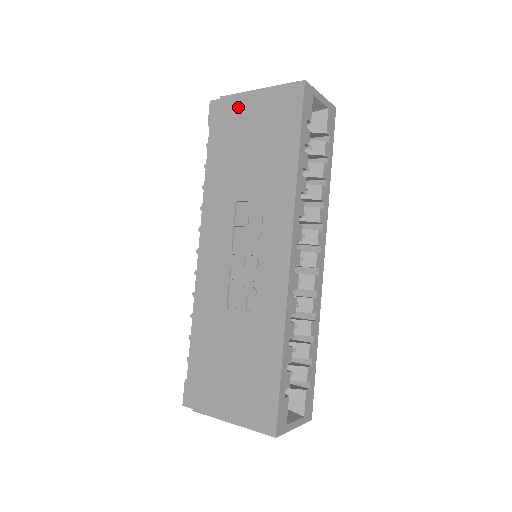
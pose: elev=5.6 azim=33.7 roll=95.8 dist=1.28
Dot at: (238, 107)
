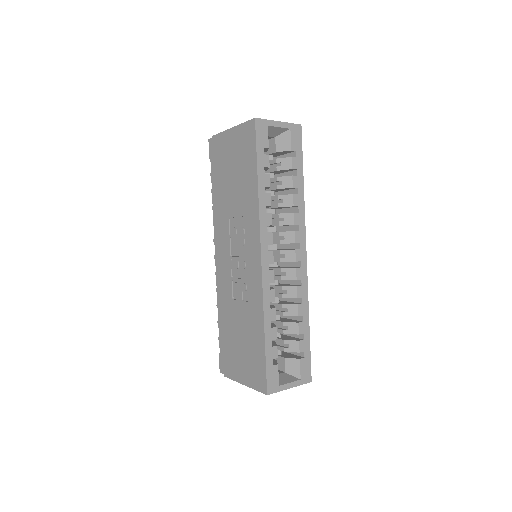
Dot at: (222, 144)
